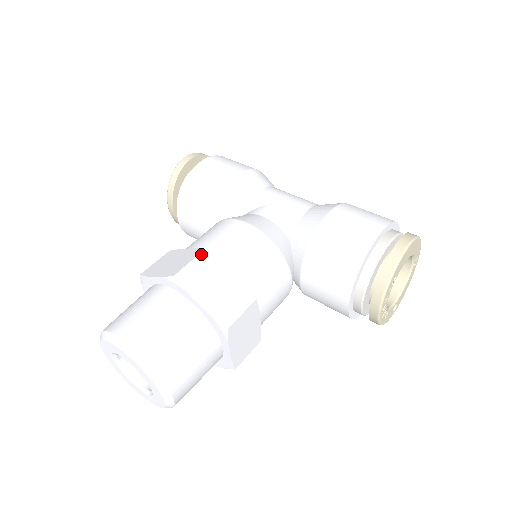
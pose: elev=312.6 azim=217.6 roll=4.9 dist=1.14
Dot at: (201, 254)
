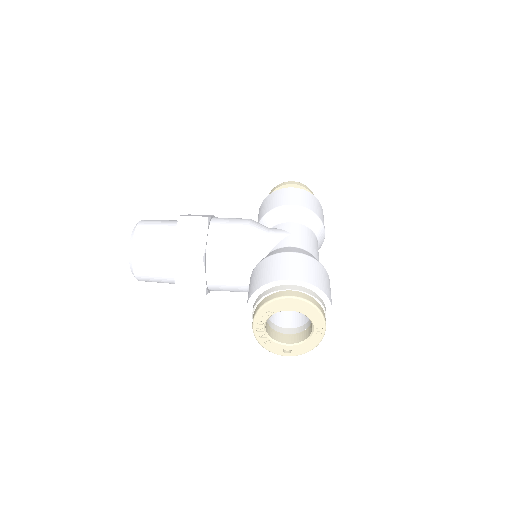
Dot at: (203, 217)
